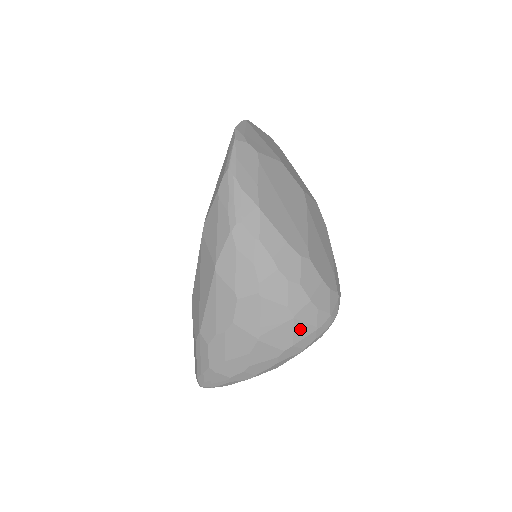
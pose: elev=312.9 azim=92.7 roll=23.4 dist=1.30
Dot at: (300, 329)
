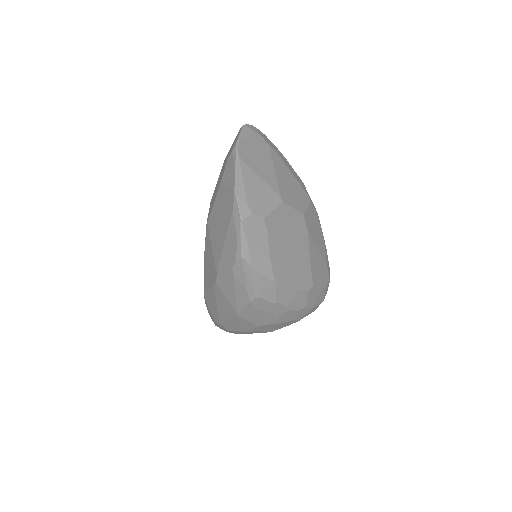
Dot at: occluded
